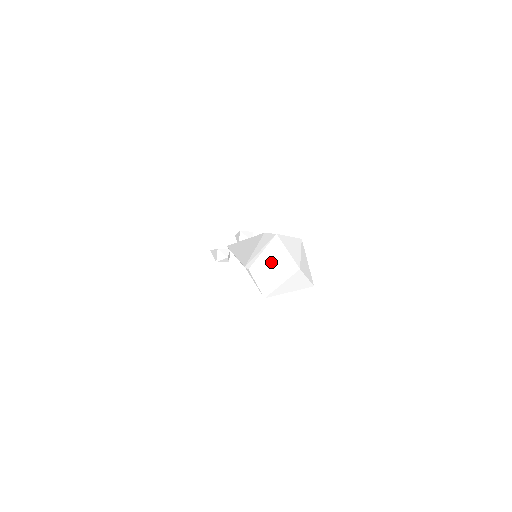
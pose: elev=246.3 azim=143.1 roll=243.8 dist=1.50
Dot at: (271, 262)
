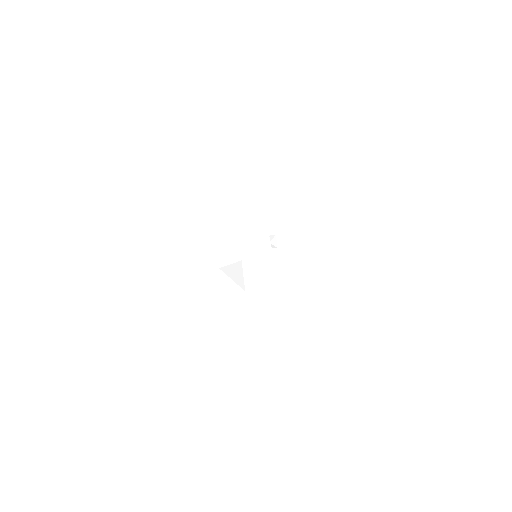
Dot at: (227, 259)
